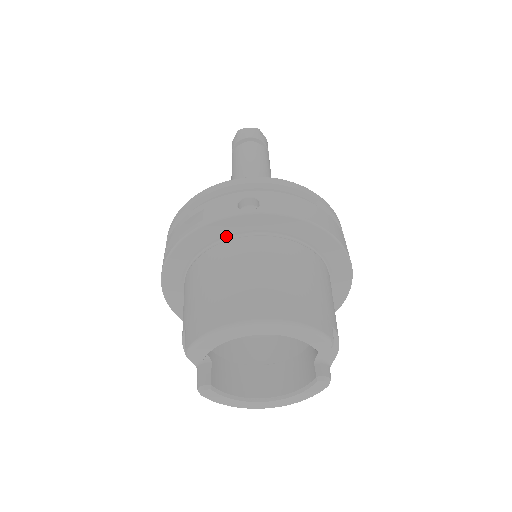
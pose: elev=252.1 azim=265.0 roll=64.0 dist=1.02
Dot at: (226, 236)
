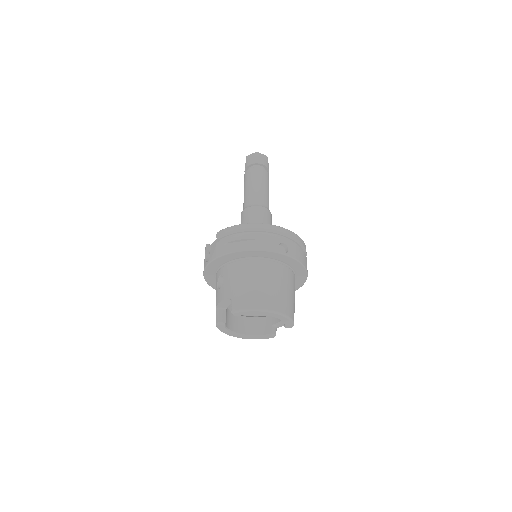
Dot at: (265, 257)
